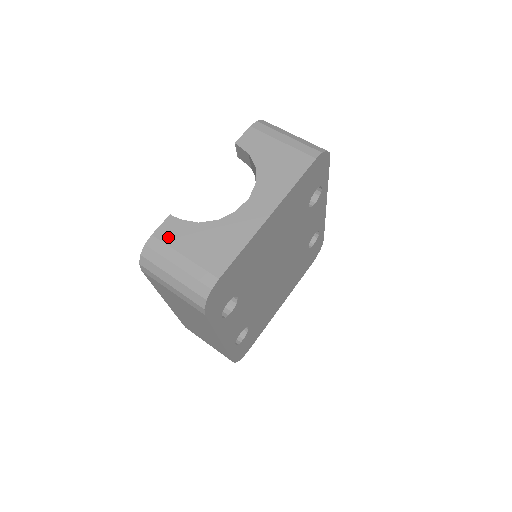
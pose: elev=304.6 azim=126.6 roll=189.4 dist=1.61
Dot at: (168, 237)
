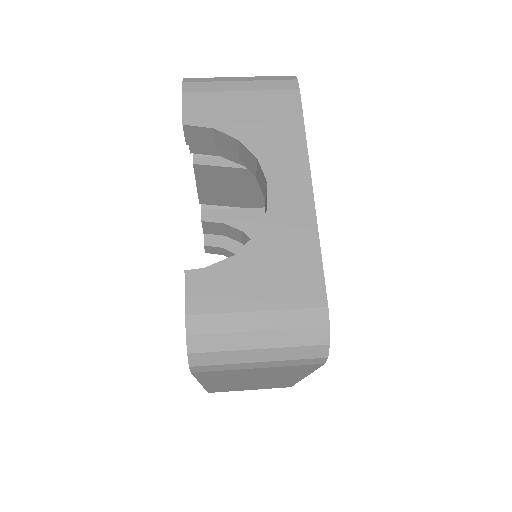
Dot at: (212, 302)
